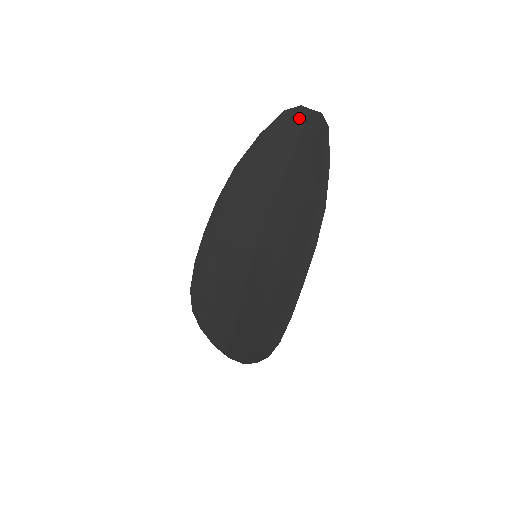
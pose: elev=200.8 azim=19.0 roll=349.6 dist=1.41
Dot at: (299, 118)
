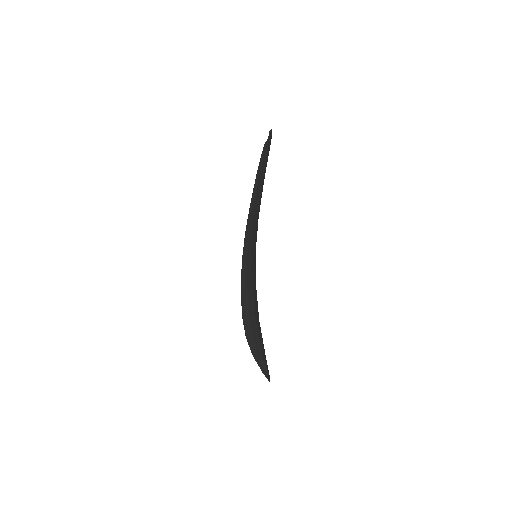
Dot at: occluded
